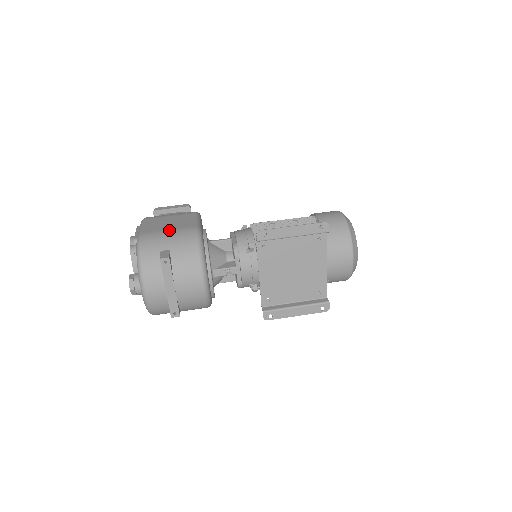
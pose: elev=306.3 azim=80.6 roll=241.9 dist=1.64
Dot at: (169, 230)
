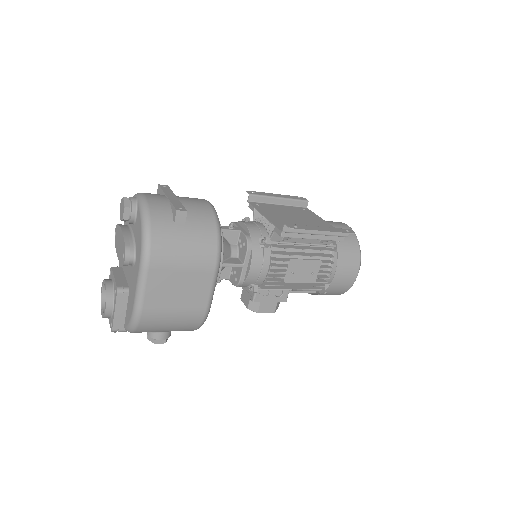
Dot at: occluded
